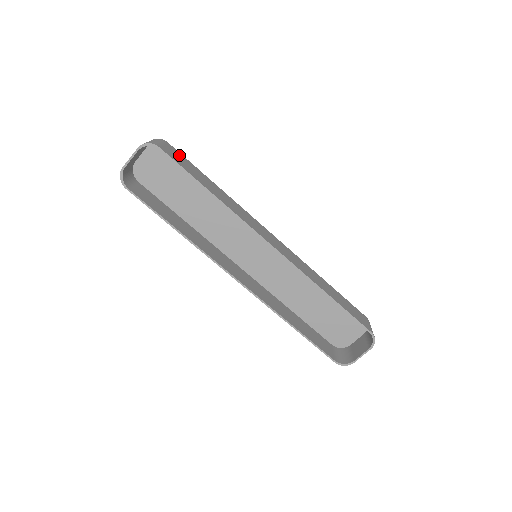
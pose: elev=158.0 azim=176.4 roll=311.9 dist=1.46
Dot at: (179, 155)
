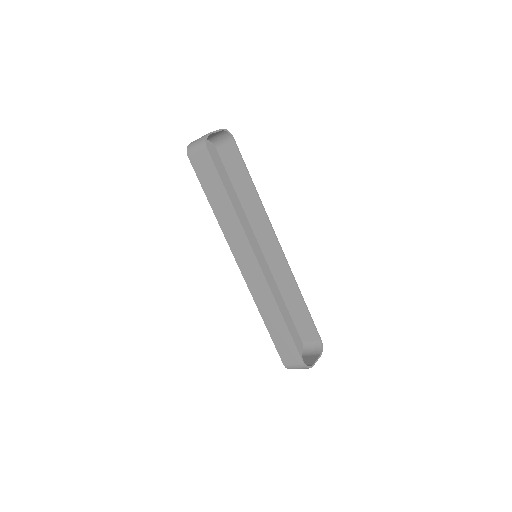
Dot at: (226, 157)
